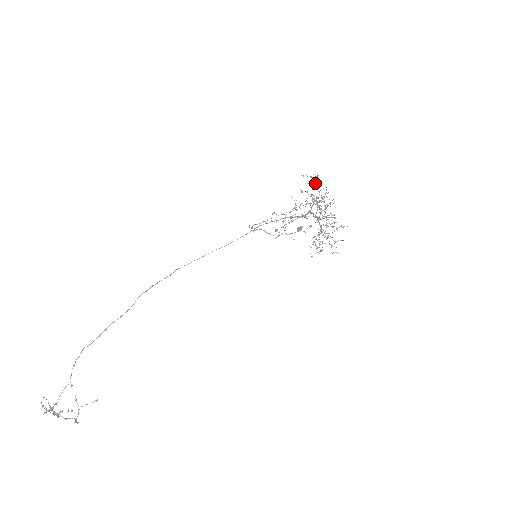
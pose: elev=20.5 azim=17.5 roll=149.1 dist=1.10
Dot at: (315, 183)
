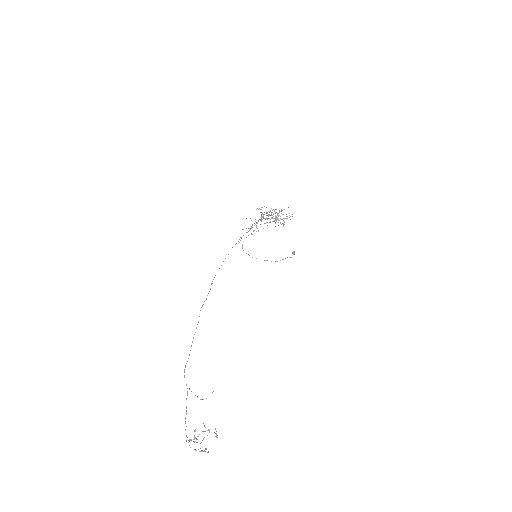
Dot at: occluded
